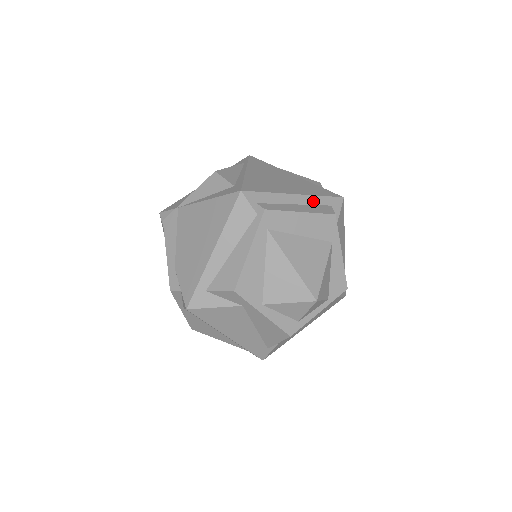
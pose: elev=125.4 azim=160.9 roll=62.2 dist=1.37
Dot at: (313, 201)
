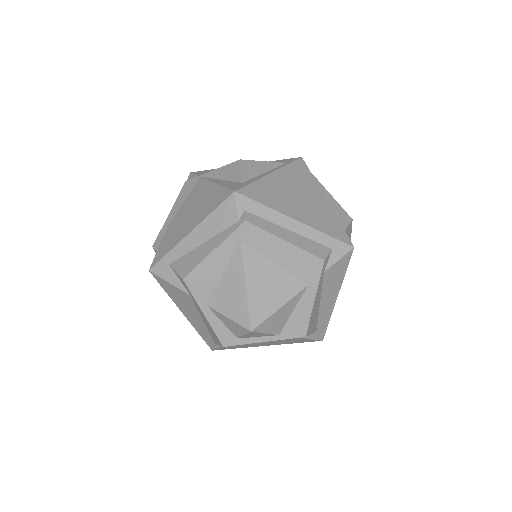
Dot at: (313, 235)
